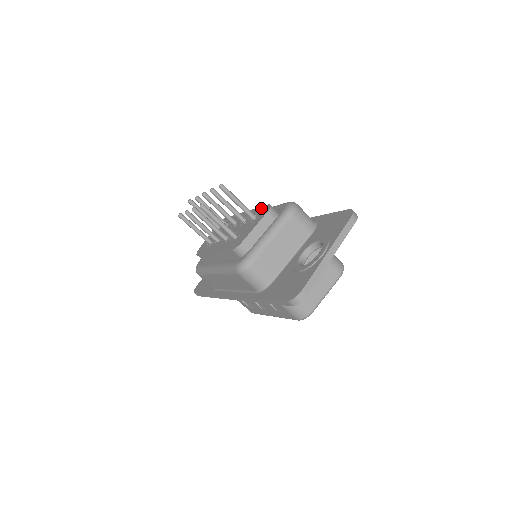
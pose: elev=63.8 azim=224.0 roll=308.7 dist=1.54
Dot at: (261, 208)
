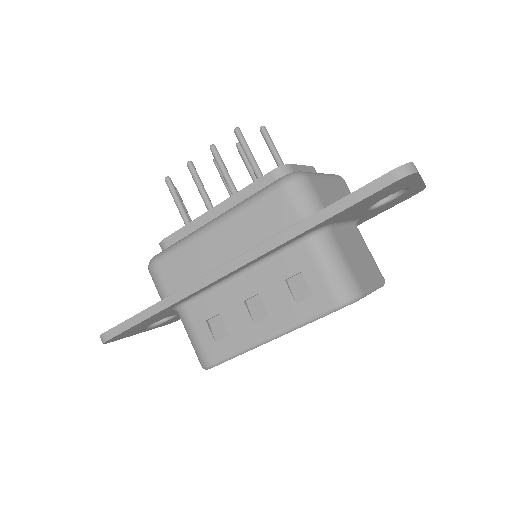
Dot at: occluded
